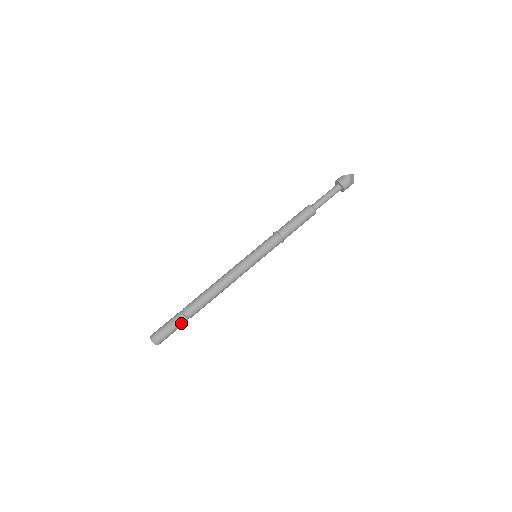
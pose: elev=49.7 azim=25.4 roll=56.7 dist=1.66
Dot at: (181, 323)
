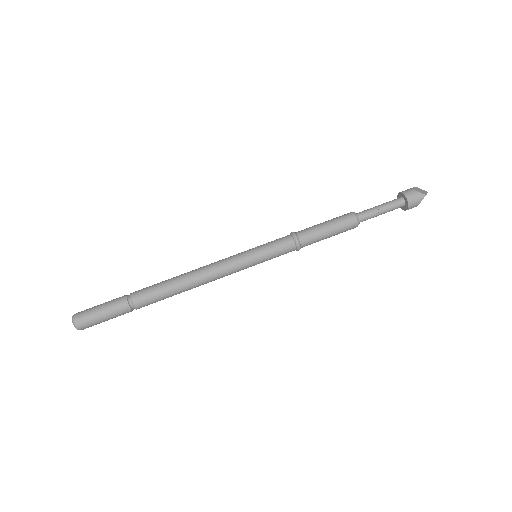
Dot at: (122, 314)
